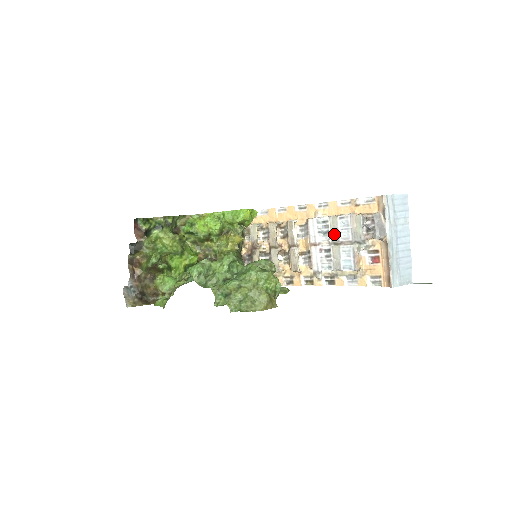
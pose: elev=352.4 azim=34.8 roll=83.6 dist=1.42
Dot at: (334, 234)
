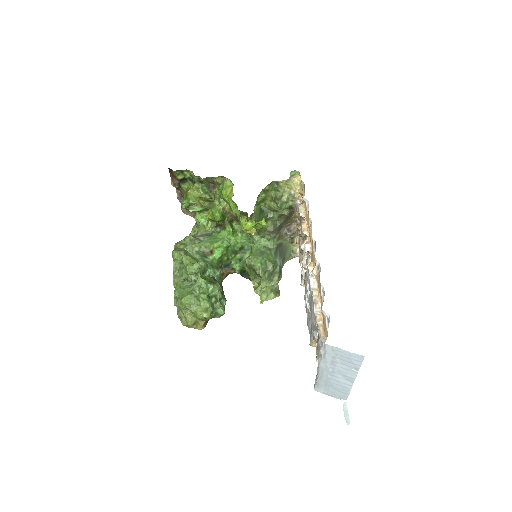
Dot at: (310, 303)
